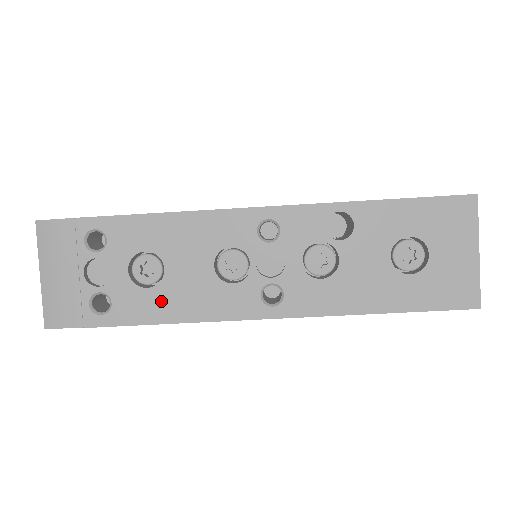
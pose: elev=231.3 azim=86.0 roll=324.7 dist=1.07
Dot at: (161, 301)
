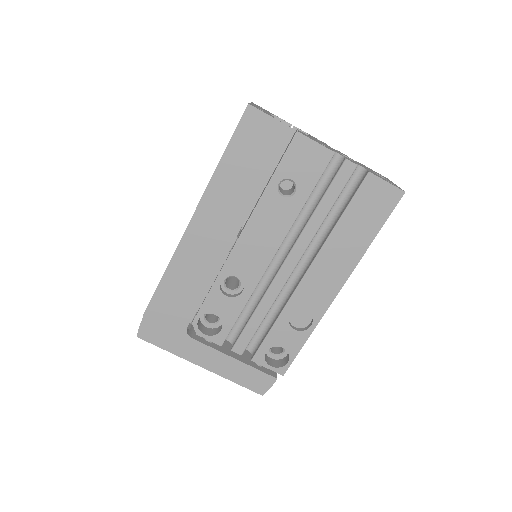
Dot at: occluded
